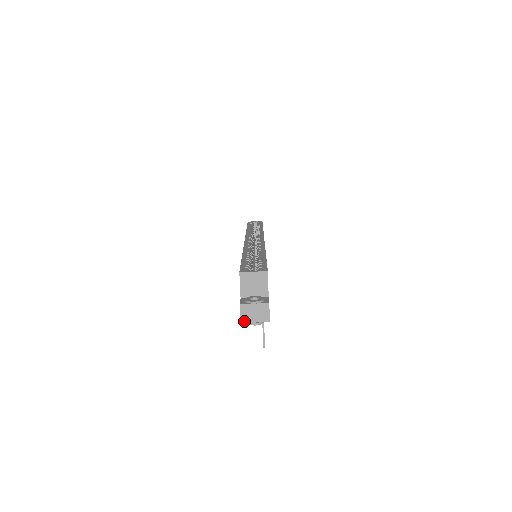
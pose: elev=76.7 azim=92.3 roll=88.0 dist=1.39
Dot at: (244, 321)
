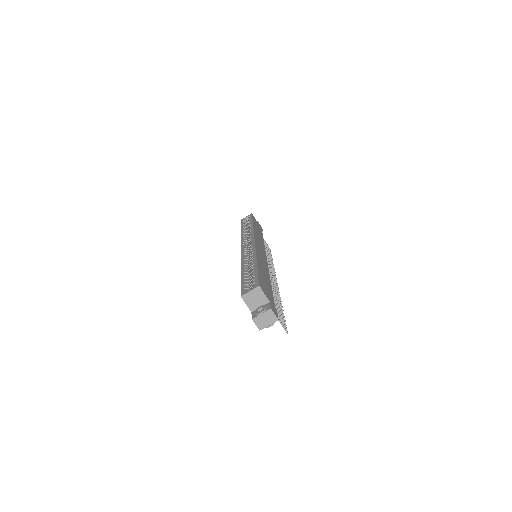
Dot at: (261, 328)
